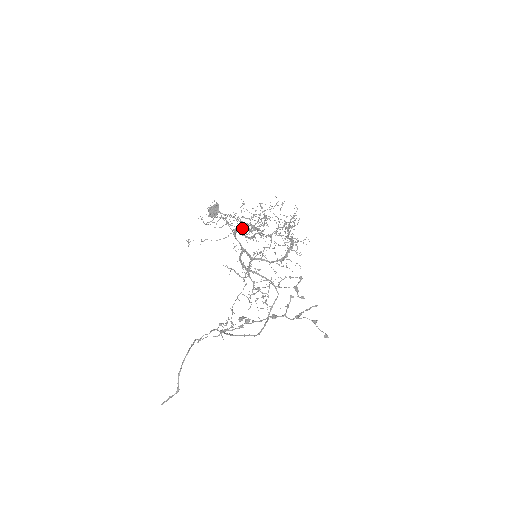
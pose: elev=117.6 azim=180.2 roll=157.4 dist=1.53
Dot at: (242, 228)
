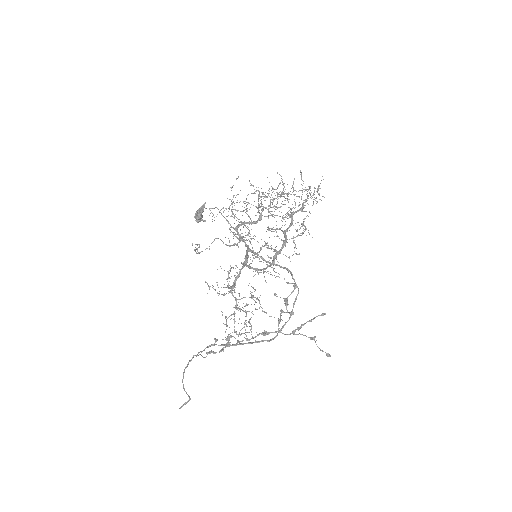
Dot at: (244, 221)
